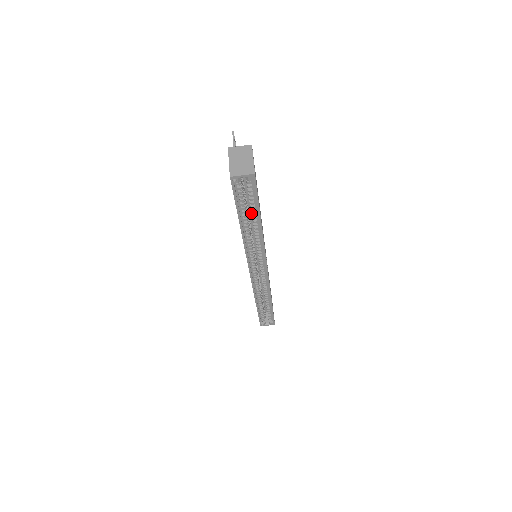
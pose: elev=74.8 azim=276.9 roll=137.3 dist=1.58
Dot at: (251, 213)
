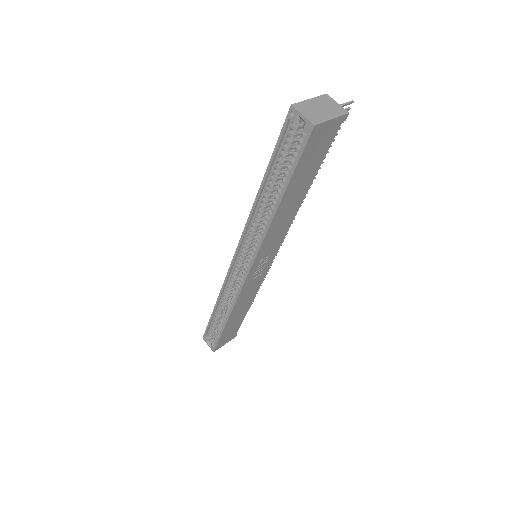
Dot at: (281, 183)
